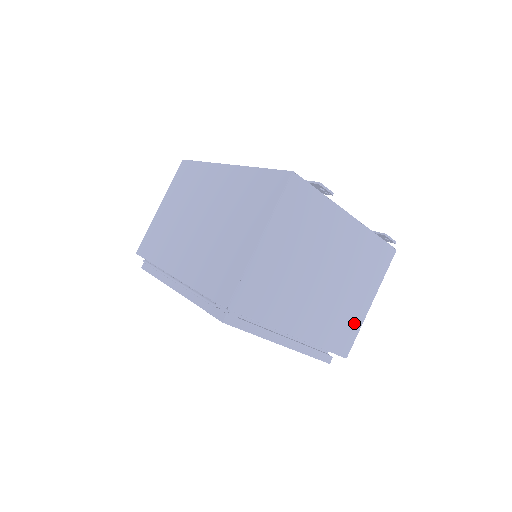
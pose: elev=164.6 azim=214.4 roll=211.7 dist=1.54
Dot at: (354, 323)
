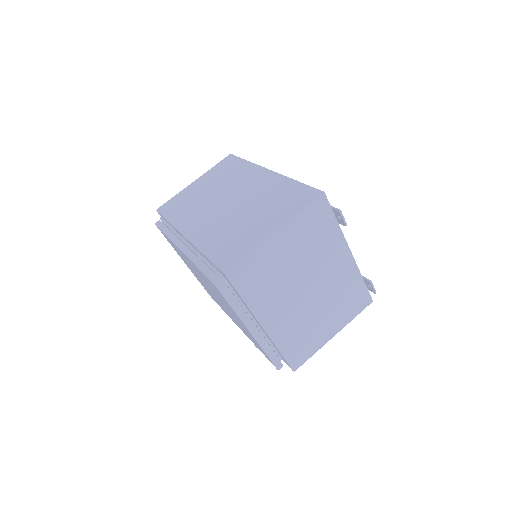
Dot at: (314, 344)
